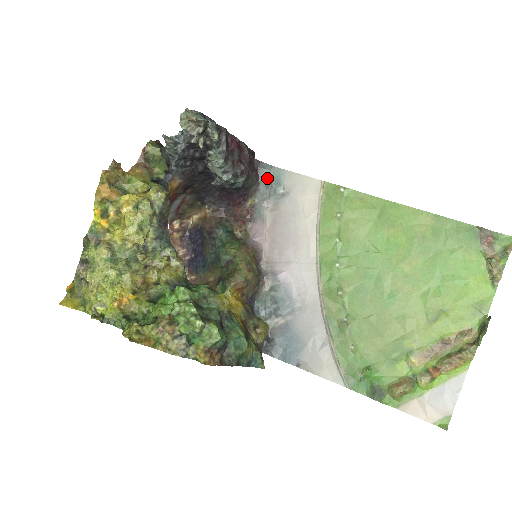
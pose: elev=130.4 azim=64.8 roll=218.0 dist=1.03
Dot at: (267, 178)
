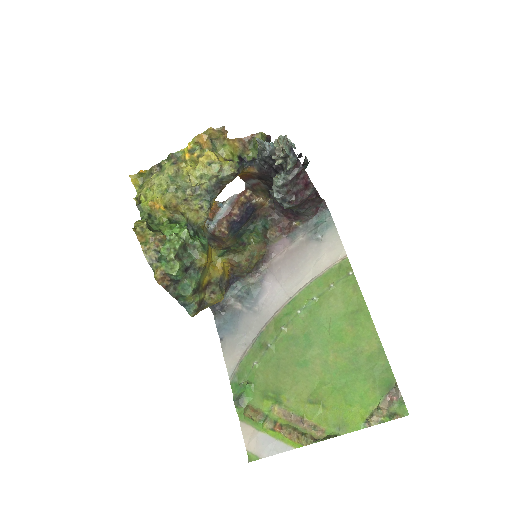
Dot at: (320, 220)
